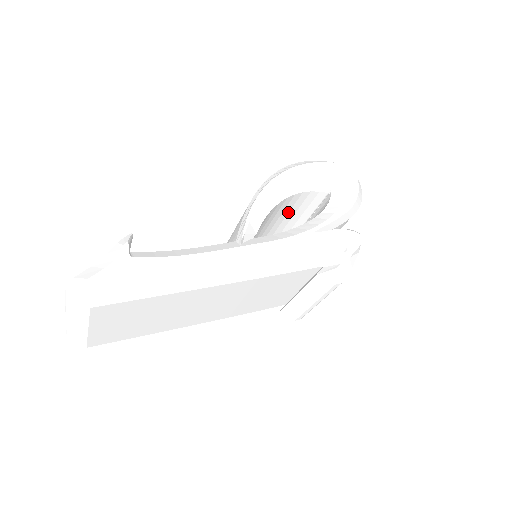
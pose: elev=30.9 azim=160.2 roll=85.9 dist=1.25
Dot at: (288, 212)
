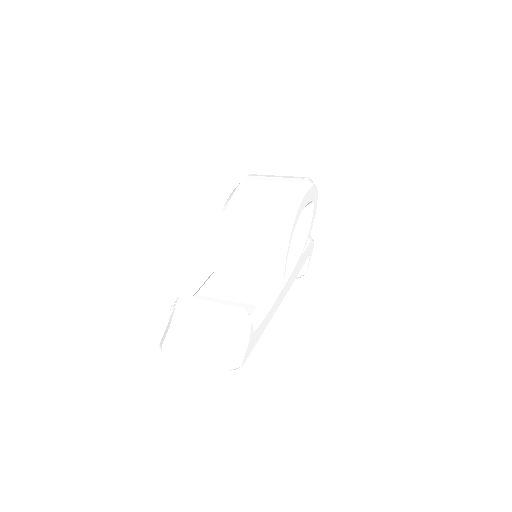
Dot at: occluded
